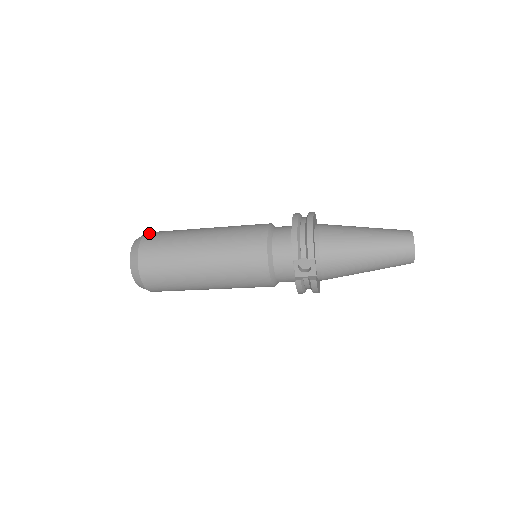
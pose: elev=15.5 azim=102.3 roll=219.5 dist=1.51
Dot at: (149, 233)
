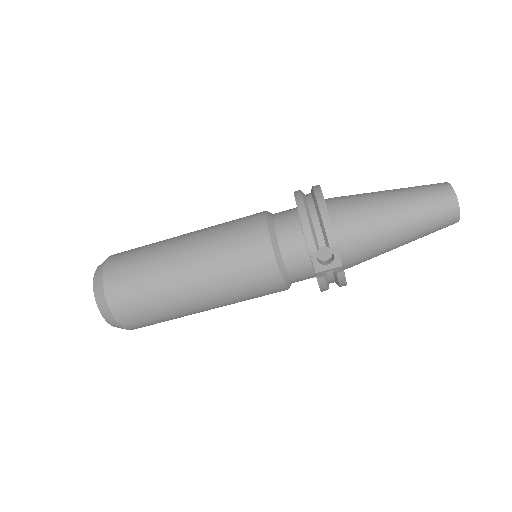
Dot at: (112, 257)
